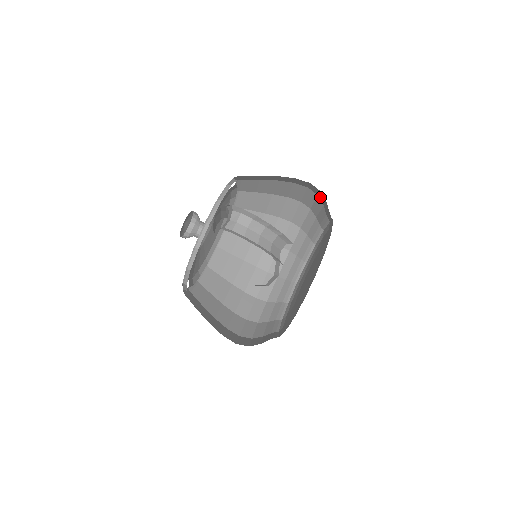
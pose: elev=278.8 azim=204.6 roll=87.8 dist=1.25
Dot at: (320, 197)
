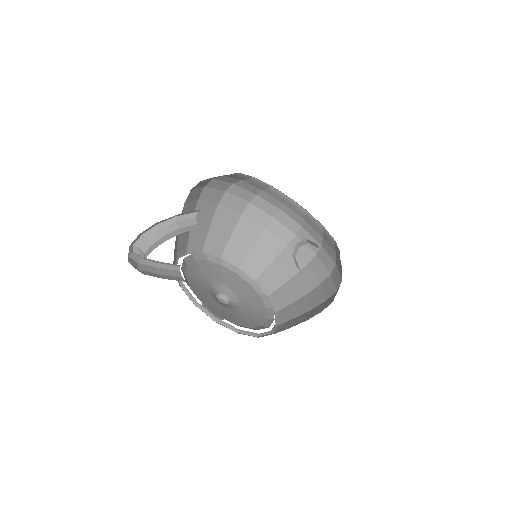
Dot at: (230, 182)
